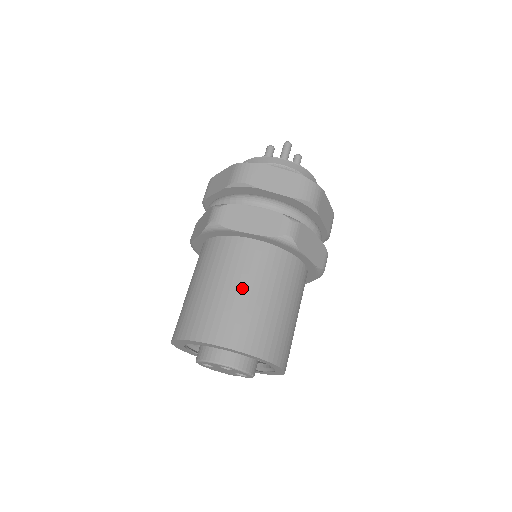
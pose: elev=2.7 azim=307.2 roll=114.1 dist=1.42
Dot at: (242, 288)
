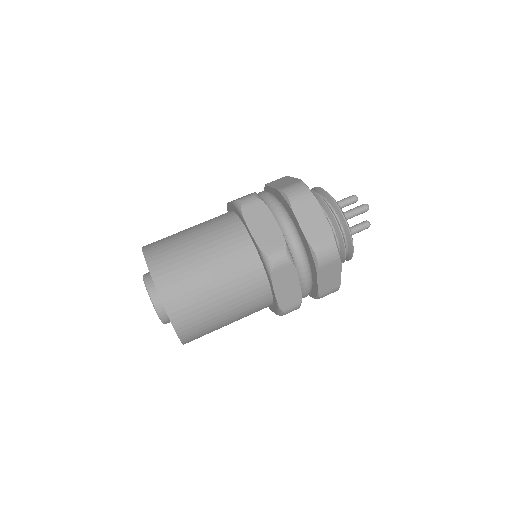
Dot at: (207, 260)
